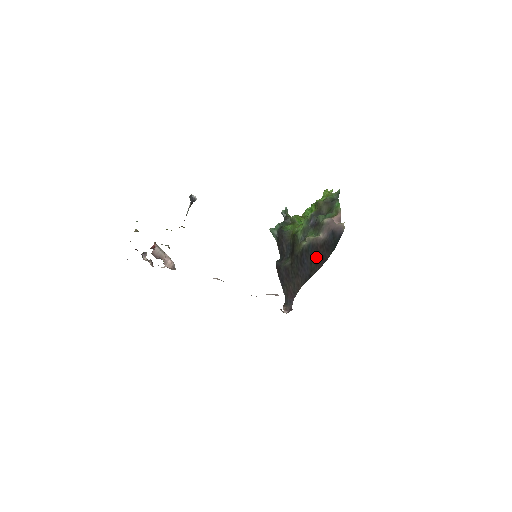
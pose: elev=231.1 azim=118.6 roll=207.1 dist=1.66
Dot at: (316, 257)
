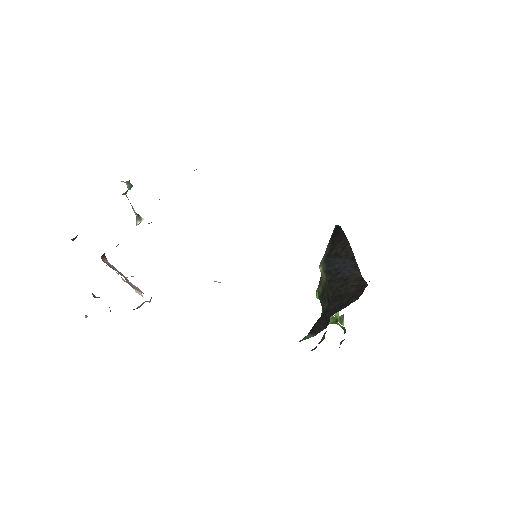
Dot at: (337, 249)
